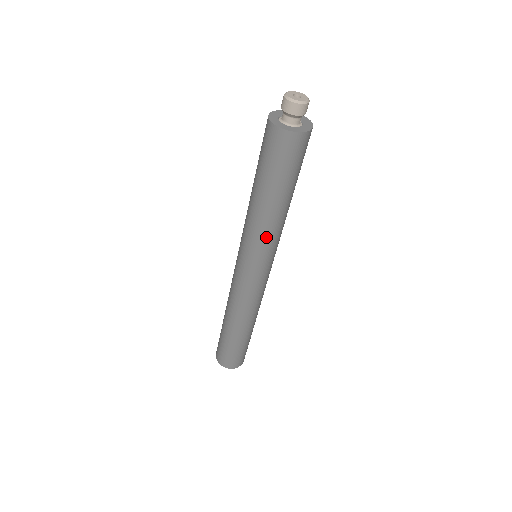
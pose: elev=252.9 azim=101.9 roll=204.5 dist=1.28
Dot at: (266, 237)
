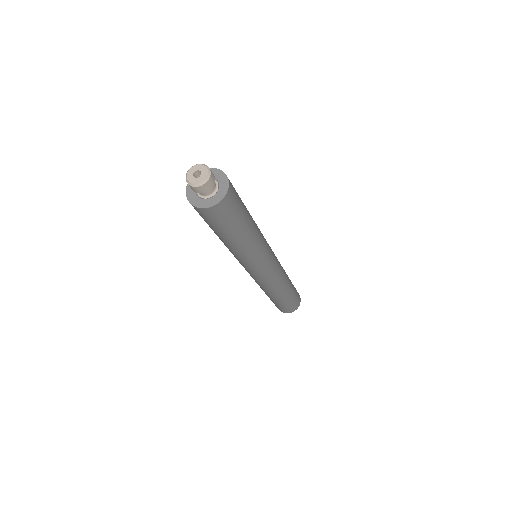
Dot at: (255, 253)
